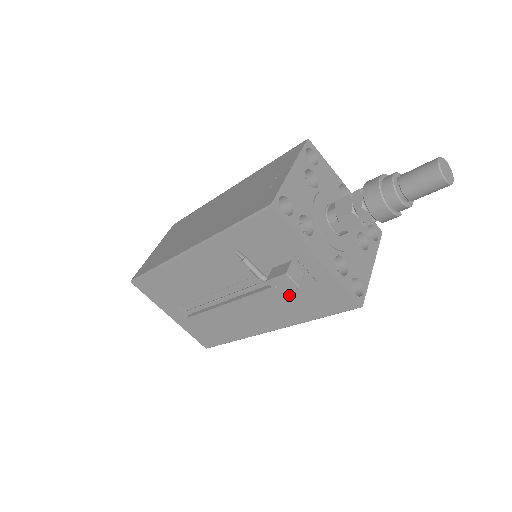
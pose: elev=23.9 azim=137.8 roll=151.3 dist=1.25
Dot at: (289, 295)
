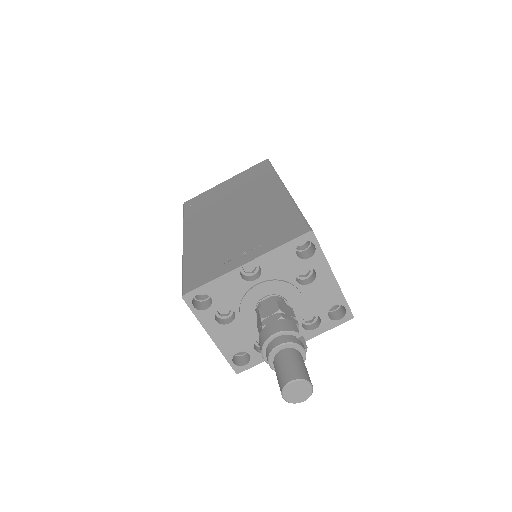
Dot at: occluded
